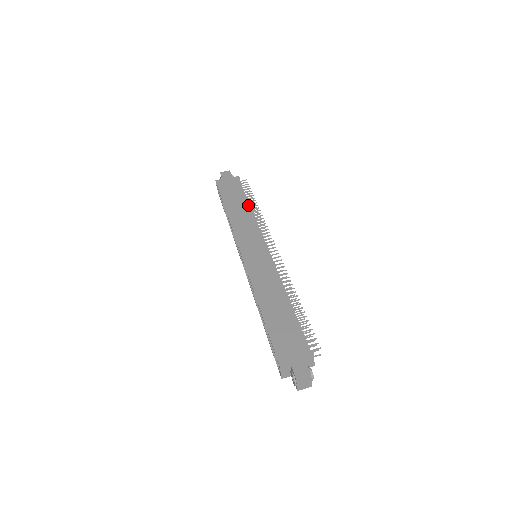
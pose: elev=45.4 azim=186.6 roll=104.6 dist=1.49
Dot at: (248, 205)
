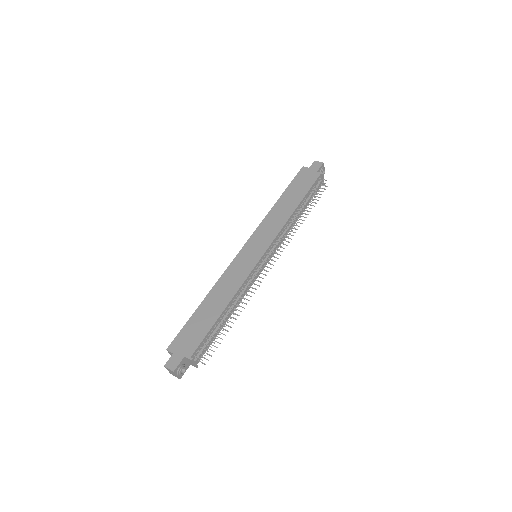
Dot at: (296, 207)
